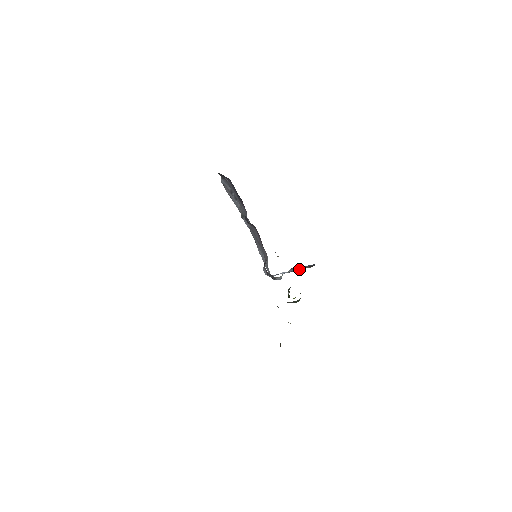
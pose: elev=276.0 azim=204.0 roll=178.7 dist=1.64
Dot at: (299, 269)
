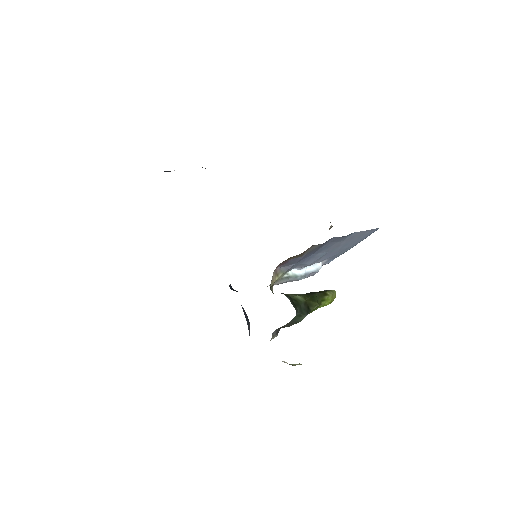
Dot at: (351, 242)
